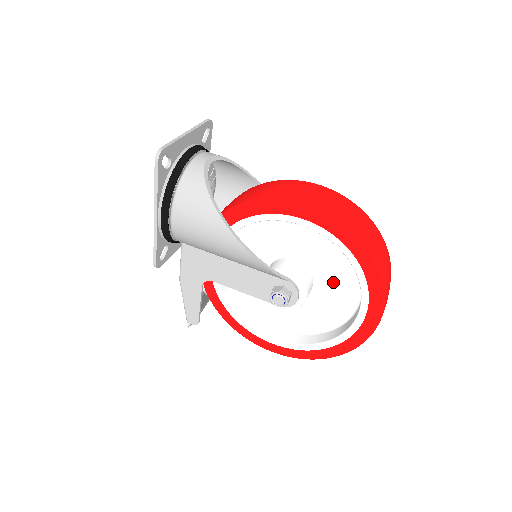
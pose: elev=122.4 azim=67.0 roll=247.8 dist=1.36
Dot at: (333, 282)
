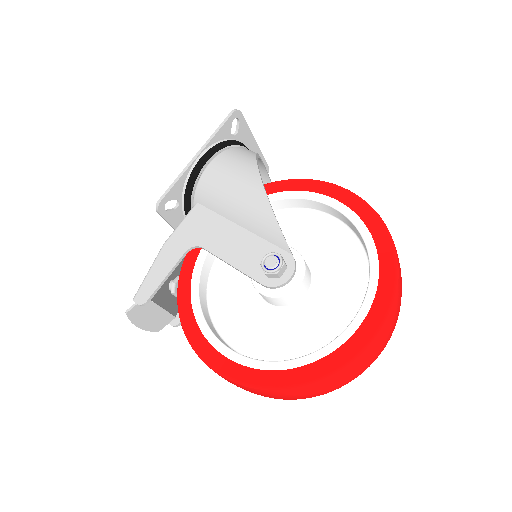
Dot at: (332, 294)
